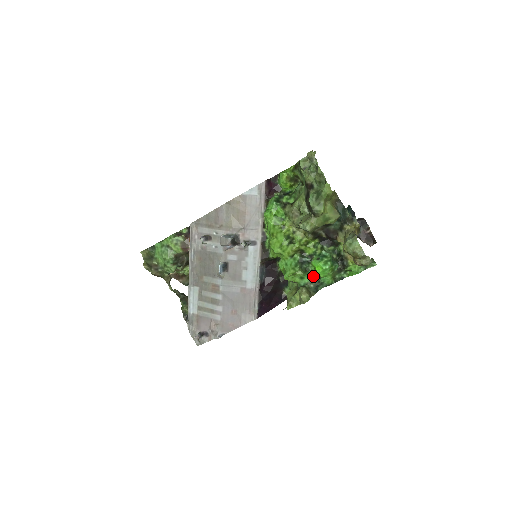
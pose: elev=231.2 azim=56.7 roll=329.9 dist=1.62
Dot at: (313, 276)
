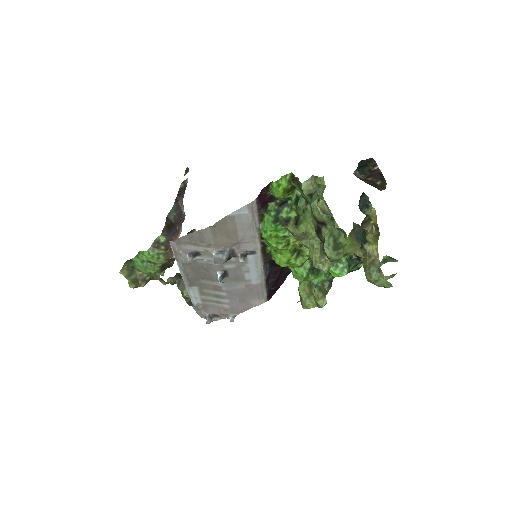
Dot at: (326, 273)
